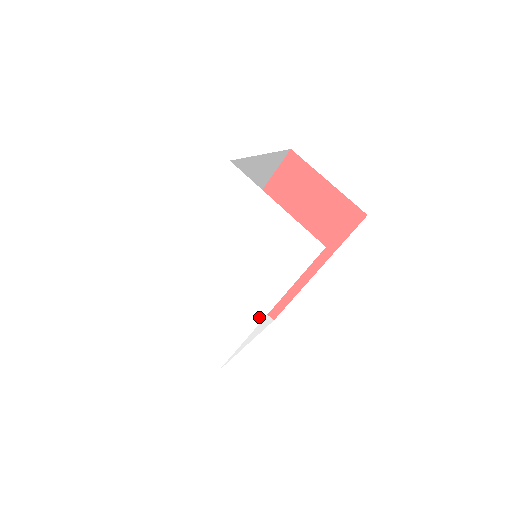
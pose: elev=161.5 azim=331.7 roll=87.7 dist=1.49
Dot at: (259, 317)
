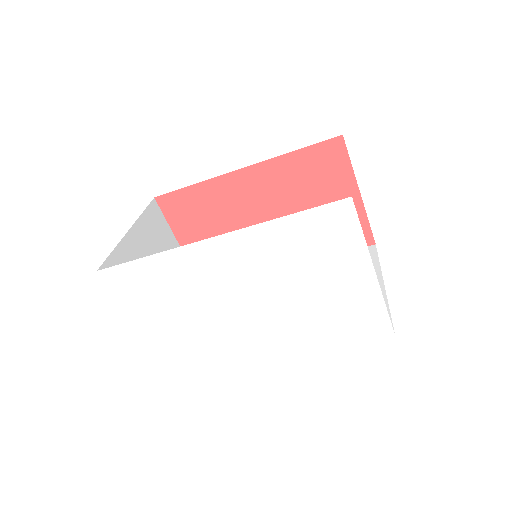
Dot at: (263, 357)
